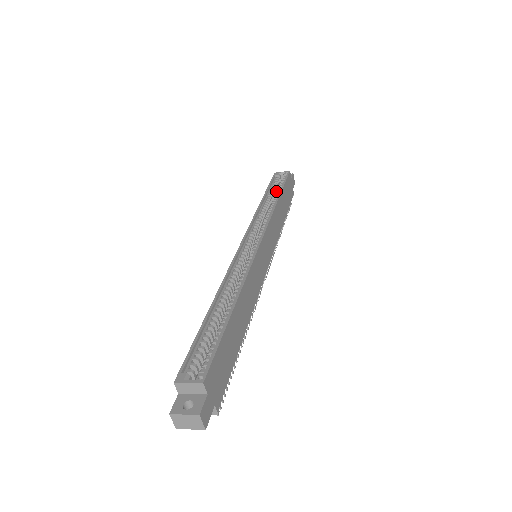
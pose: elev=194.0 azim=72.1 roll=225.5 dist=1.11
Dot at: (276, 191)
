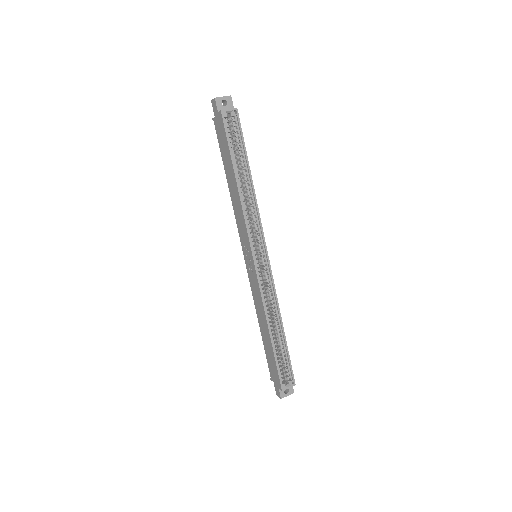
Dot at: (232, 146)
